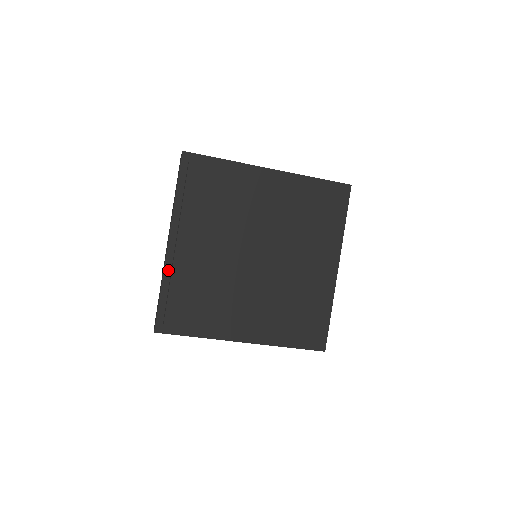
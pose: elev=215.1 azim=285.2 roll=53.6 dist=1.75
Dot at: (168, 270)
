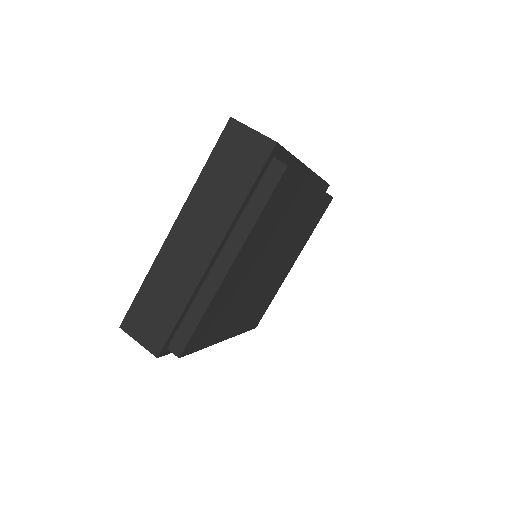
Dot at: (199, 287)
